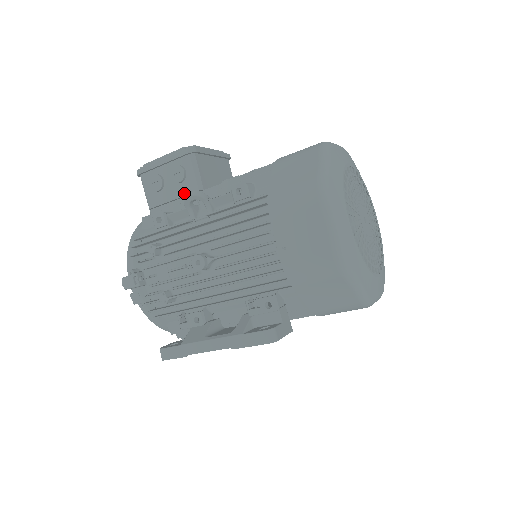
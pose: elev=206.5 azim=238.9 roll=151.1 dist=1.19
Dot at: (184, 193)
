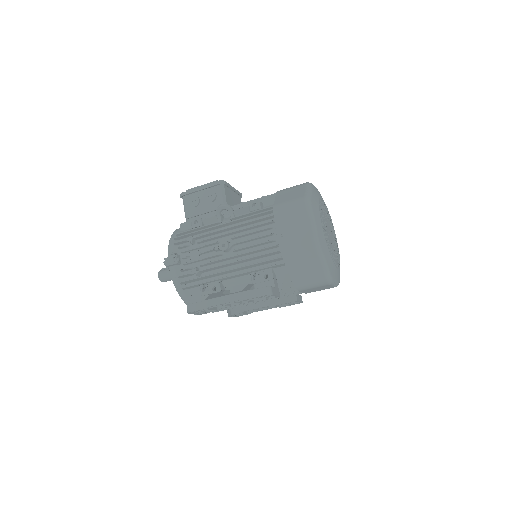
Dot at: (213, 209)
